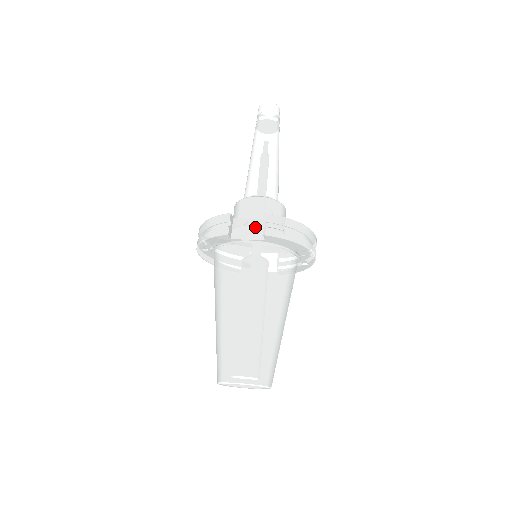
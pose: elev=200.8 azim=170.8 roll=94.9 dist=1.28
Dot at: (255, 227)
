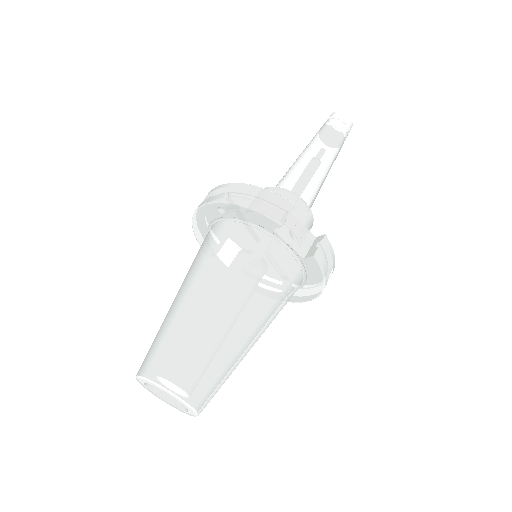
Dot at: (302, 237)
